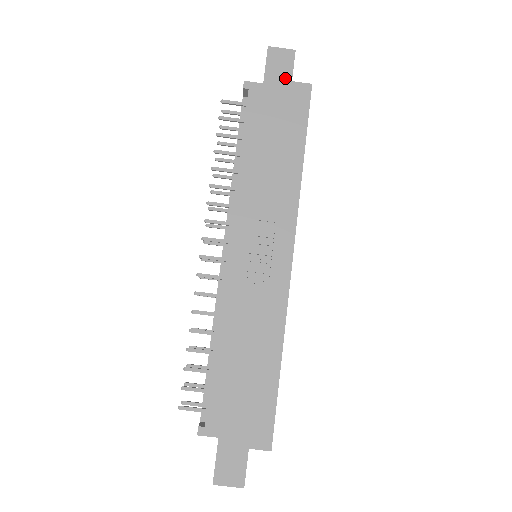
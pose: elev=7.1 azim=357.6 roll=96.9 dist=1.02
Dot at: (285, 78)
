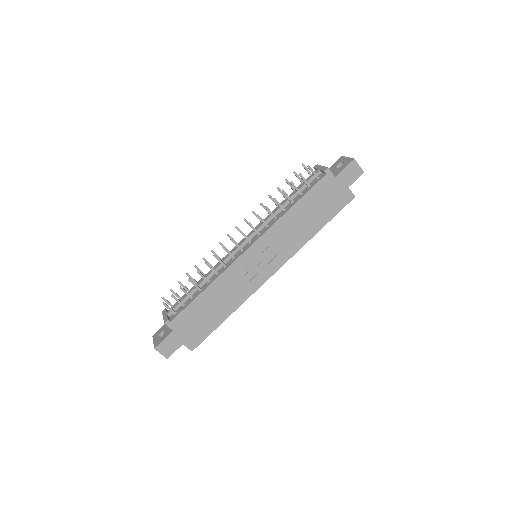
Dot at: (347, 183)
